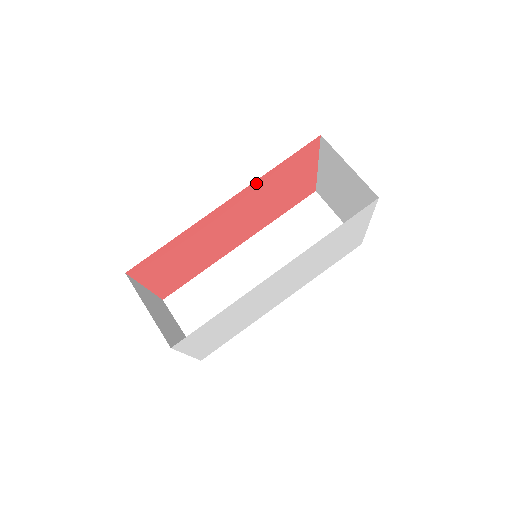
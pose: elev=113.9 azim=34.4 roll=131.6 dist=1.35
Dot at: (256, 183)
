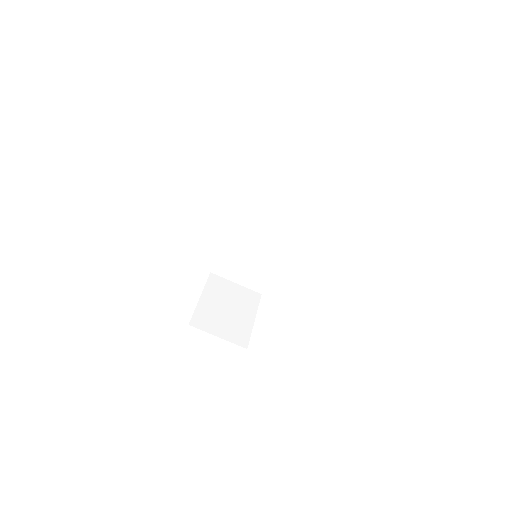
Dot at: occluded
